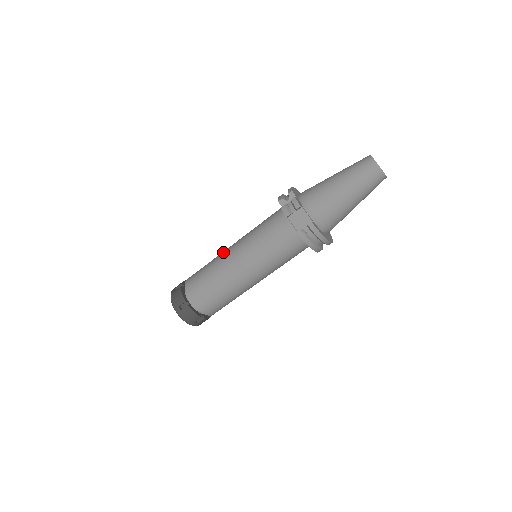
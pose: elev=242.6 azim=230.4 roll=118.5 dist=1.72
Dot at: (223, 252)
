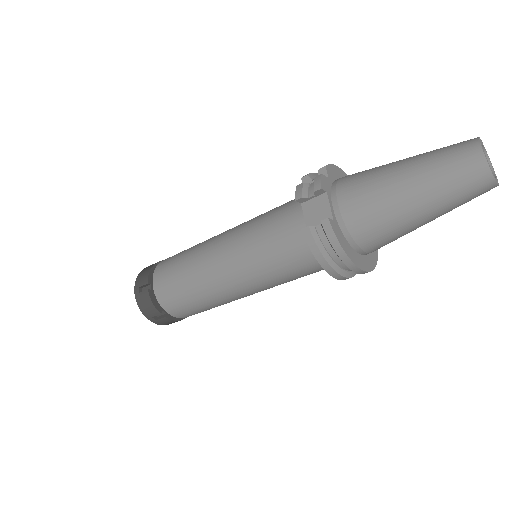
Dot at: occluded
